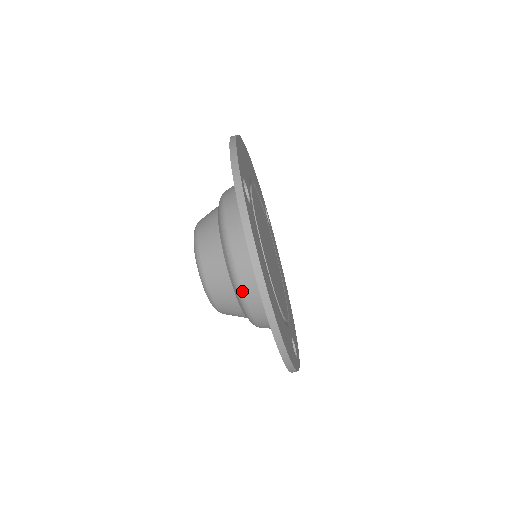
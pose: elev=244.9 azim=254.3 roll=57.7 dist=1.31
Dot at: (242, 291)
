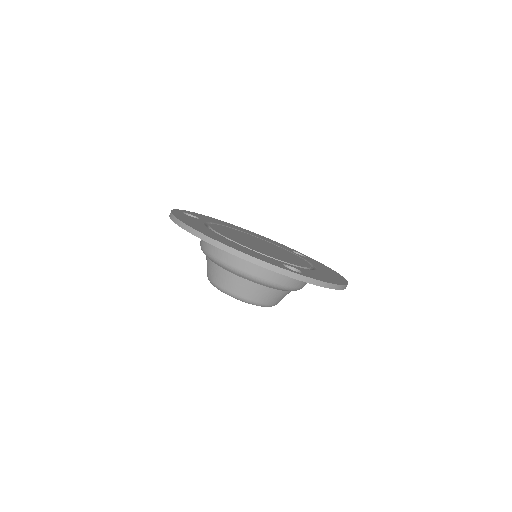
Dot at: (213, 257)
